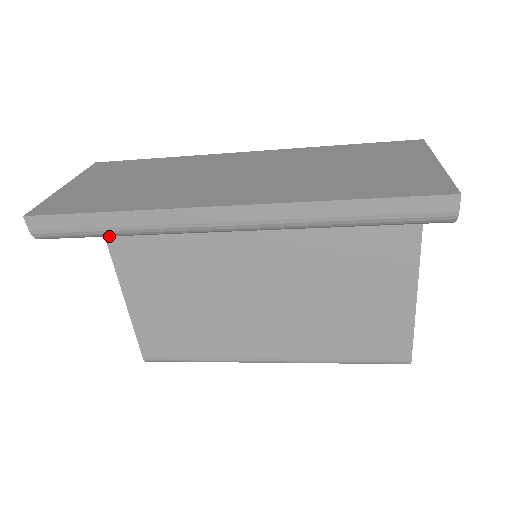
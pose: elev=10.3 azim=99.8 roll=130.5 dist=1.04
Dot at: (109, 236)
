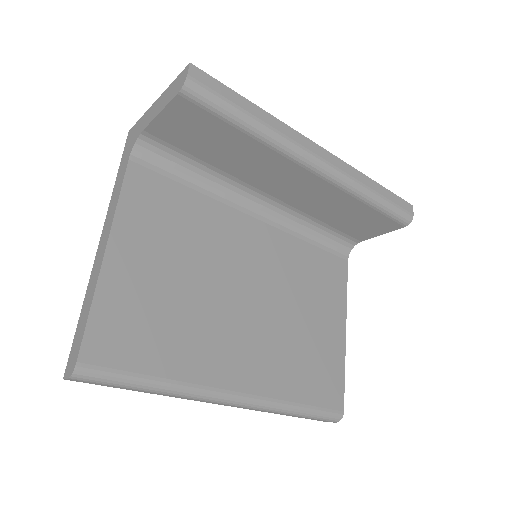
Dot at: (128, 182)
